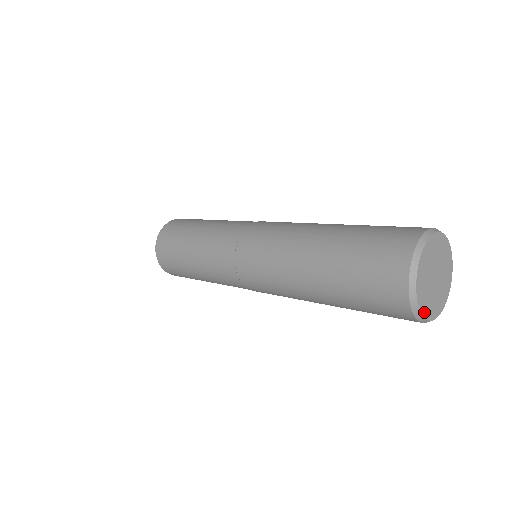
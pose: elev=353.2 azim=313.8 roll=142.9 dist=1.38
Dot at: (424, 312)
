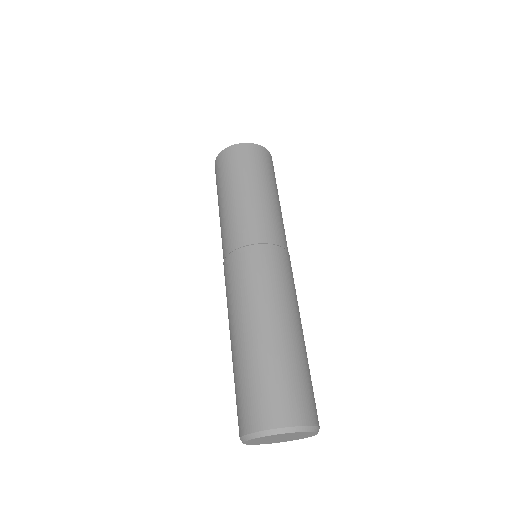
Dot at: occluded
